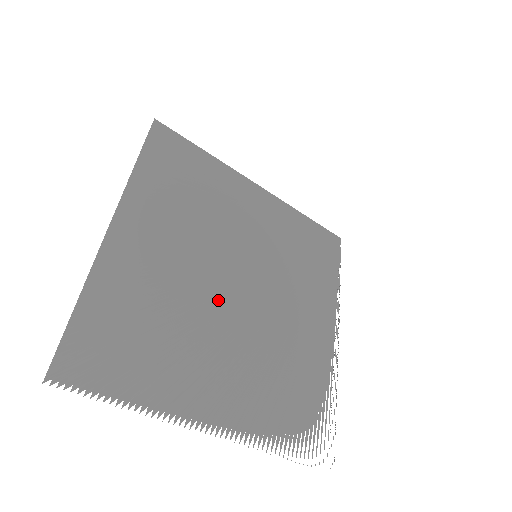
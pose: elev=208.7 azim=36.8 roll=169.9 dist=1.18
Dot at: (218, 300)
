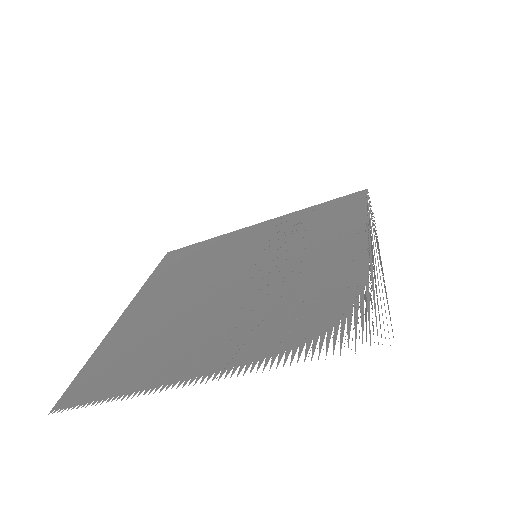
Dot at: (212, 299)
